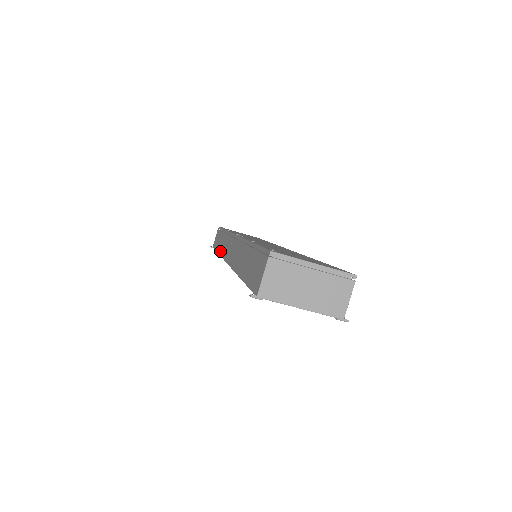
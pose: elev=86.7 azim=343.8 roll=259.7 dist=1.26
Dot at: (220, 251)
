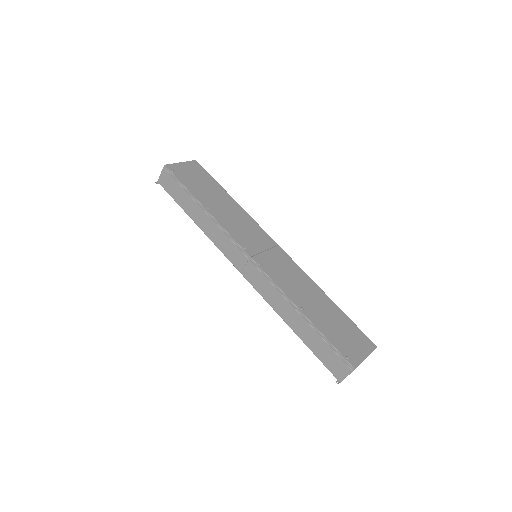
Dot at: (205, 231)
